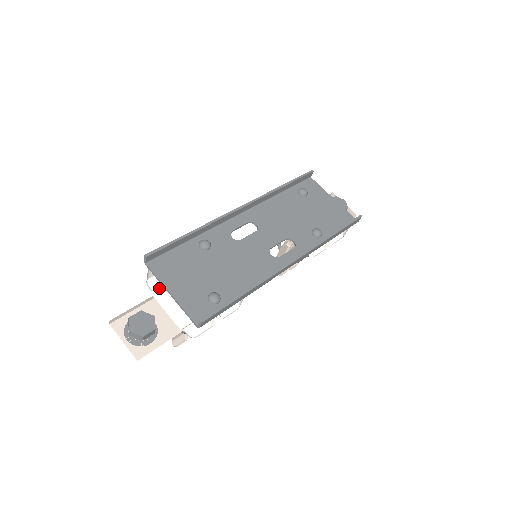
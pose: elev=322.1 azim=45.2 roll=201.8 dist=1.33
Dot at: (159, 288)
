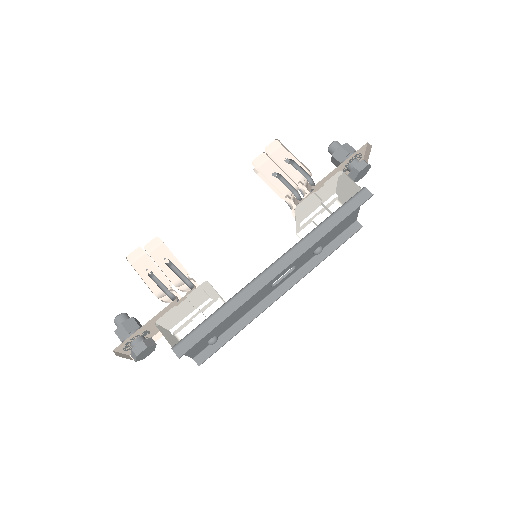
Dot at: occluded
